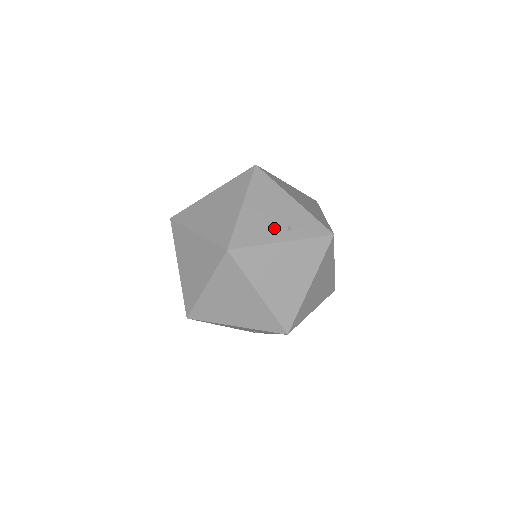
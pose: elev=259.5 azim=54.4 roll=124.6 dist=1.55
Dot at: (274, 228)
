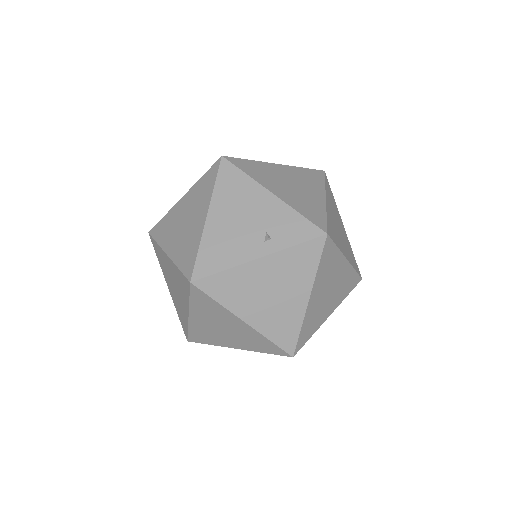
Dot at: (247, 241)
